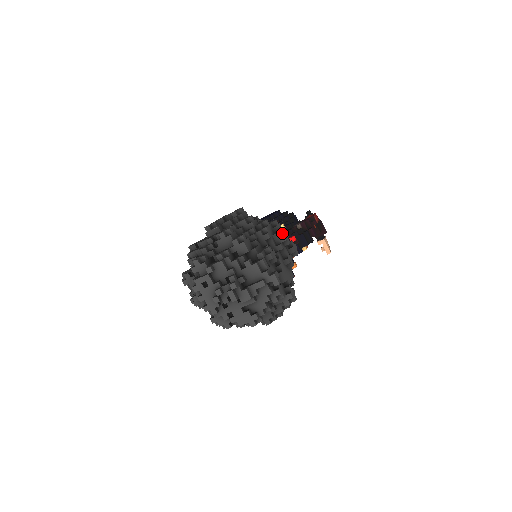
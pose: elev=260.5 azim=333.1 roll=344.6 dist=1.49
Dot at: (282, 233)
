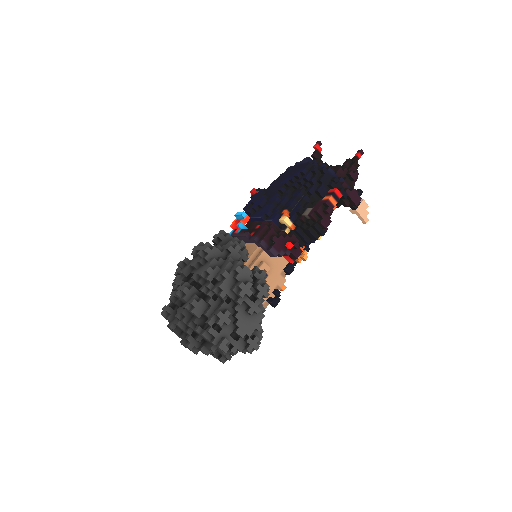
Dot at: (240, 288)
